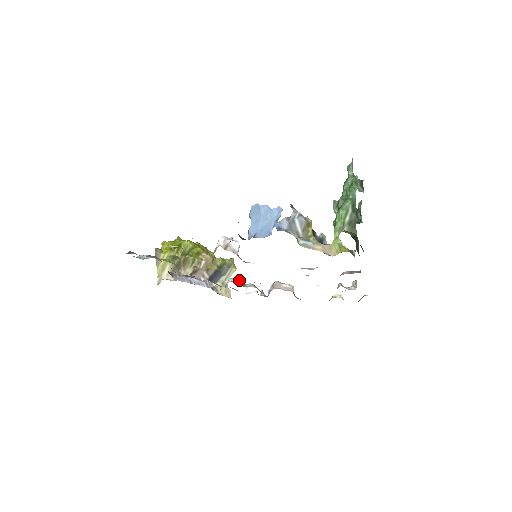
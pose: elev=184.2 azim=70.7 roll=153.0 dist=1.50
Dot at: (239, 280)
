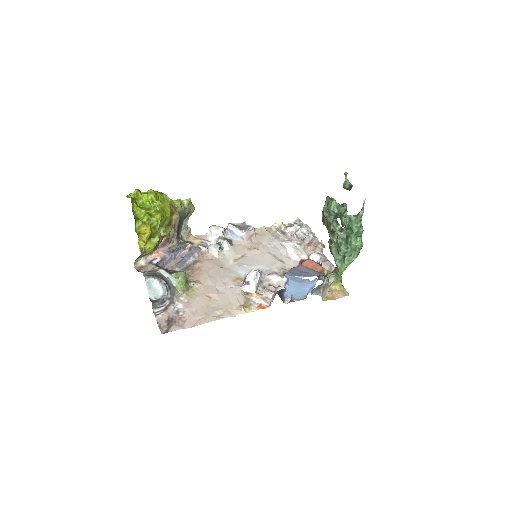
Dot at: (220, 247)
